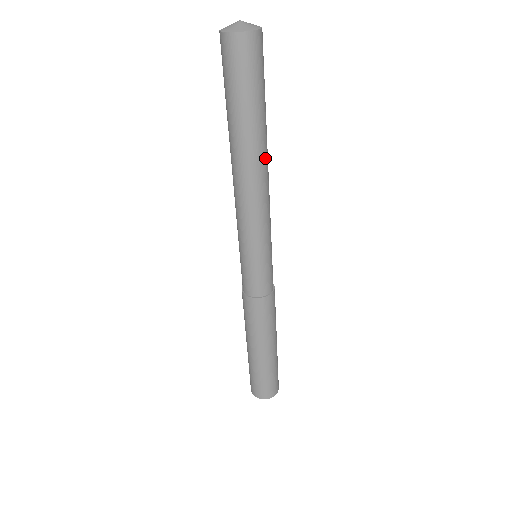
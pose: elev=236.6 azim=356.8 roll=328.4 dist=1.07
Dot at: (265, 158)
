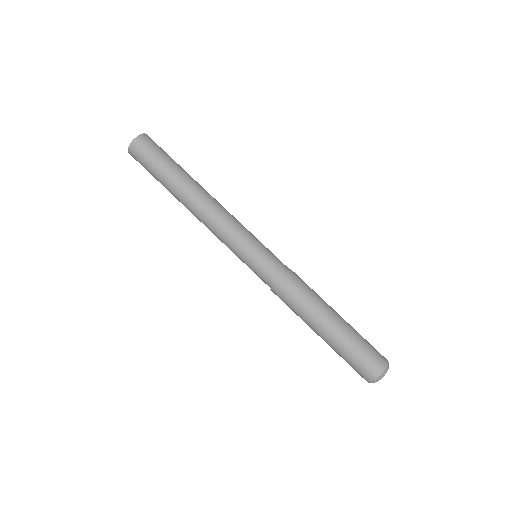
Dot at: (203, 188)
